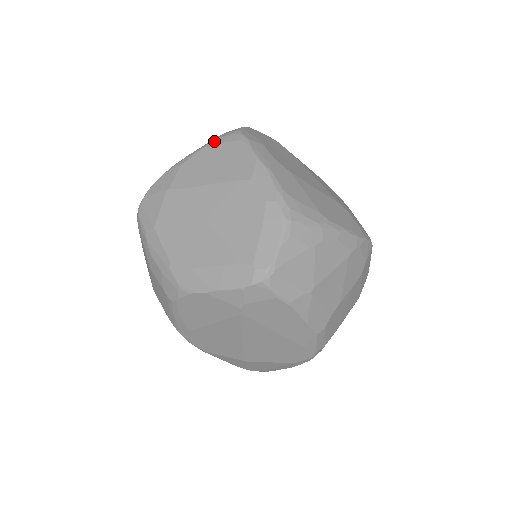
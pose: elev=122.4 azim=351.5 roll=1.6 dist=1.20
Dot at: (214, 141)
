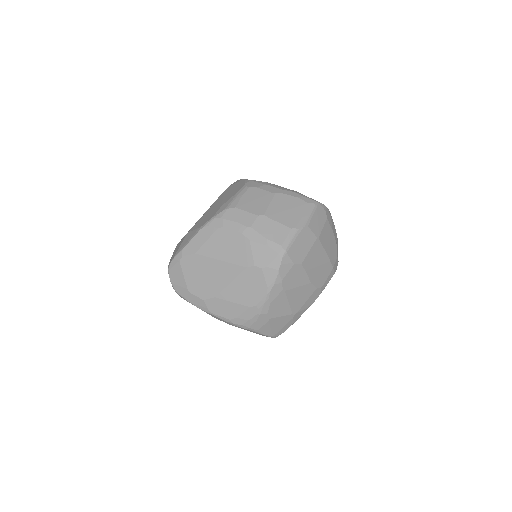
Dot at: occluded
